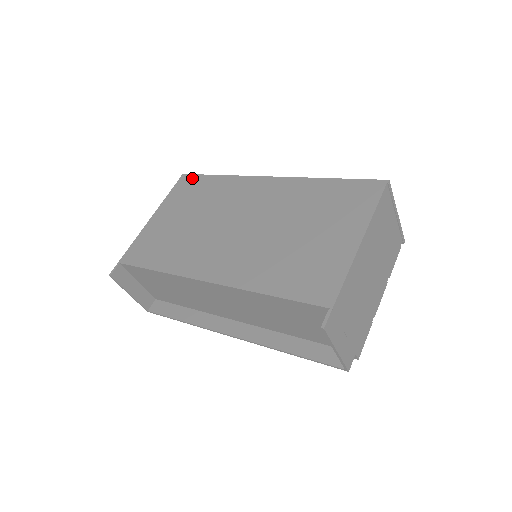
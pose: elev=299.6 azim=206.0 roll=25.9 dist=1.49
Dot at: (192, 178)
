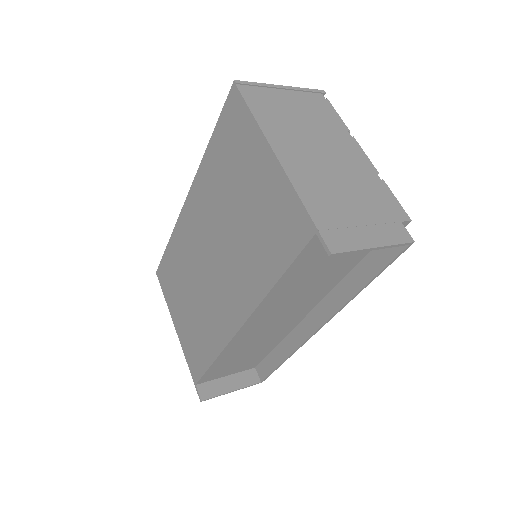
Dot at: (161, 268)
